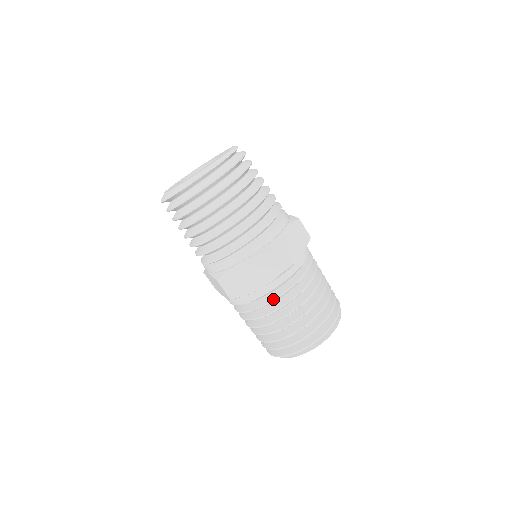
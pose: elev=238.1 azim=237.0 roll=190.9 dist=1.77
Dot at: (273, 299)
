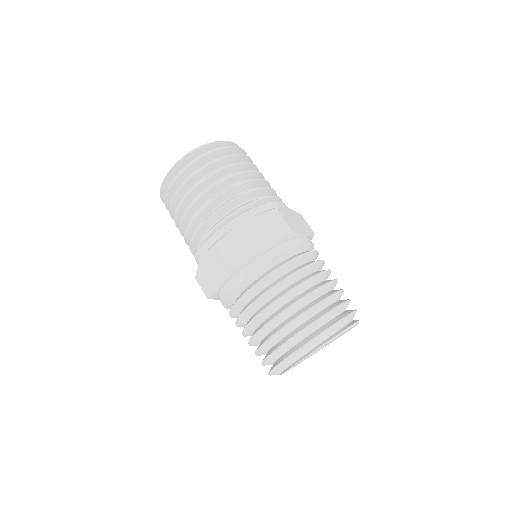
Dot at: (281, 265)
